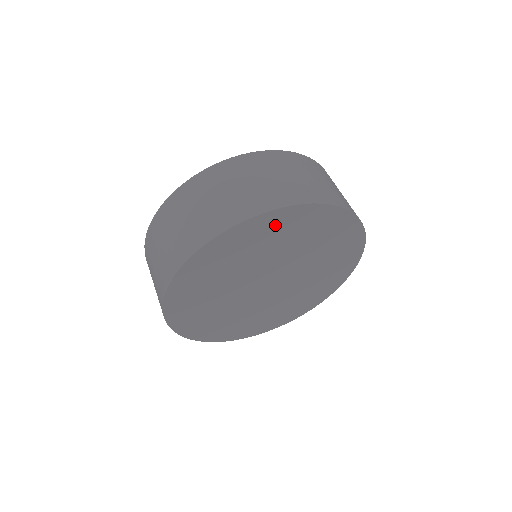
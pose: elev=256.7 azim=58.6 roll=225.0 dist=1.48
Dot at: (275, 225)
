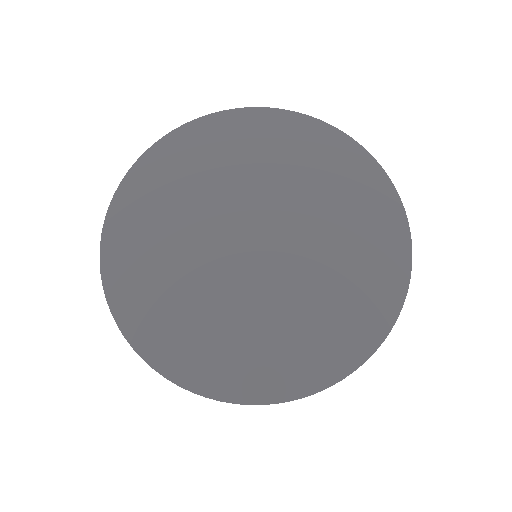
Dot at: (201, 143)
